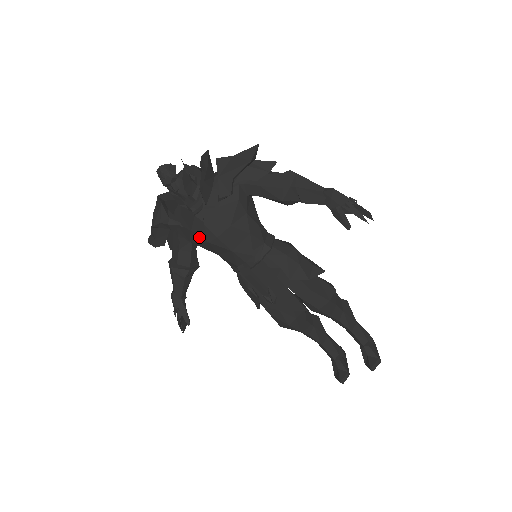
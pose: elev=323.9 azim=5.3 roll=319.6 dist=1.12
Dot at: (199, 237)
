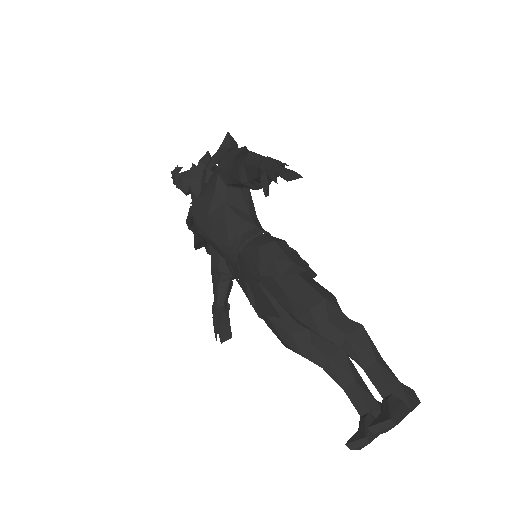
Dot at: occluded
